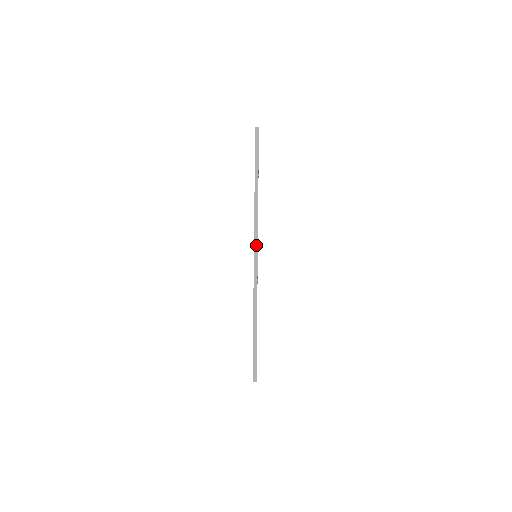
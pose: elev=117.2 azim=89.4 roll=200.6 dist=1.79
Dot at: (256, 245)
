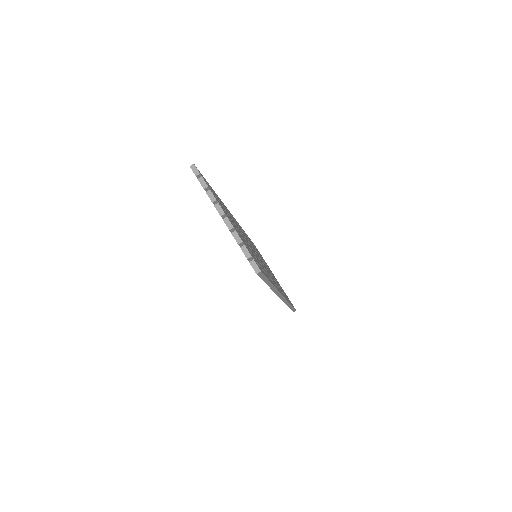
Dot at: (282, 297)
